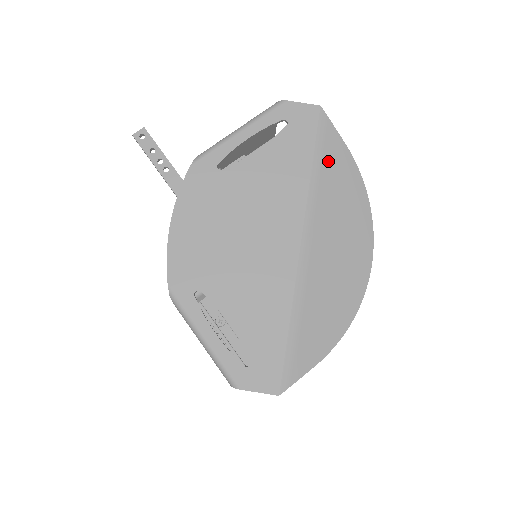
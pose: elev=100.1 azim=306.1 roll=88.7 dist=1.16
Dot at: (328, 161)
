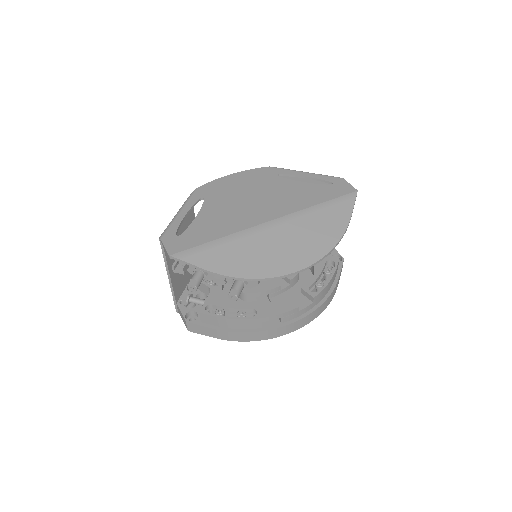
Dot at: (332, 210)
